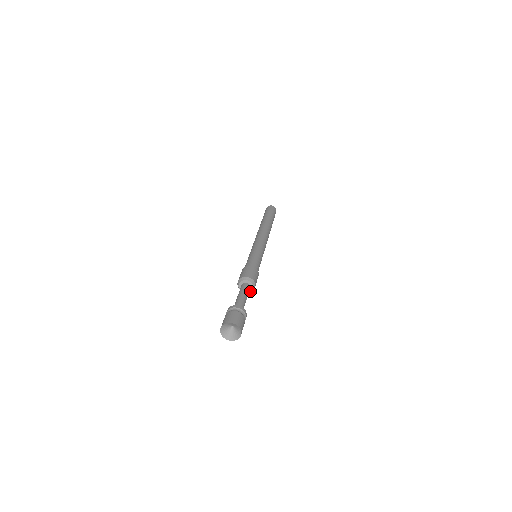
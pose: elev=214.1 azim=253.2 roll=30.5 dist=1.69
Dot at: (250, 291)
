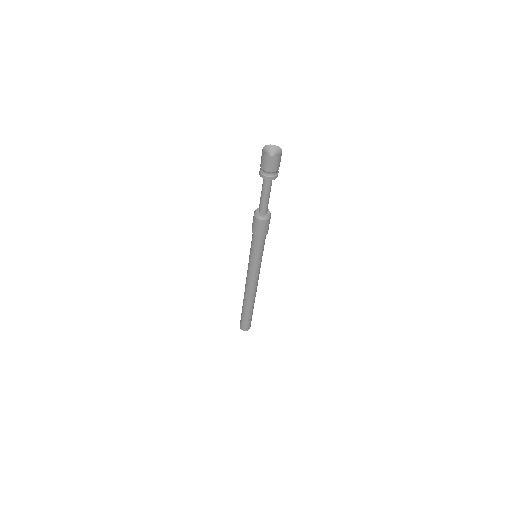
Dot at: (265, 216)
